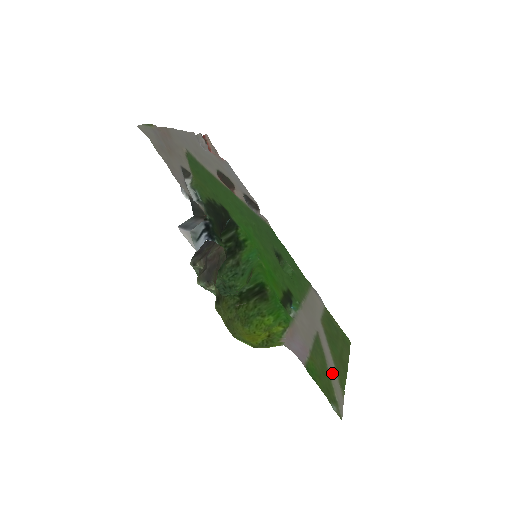
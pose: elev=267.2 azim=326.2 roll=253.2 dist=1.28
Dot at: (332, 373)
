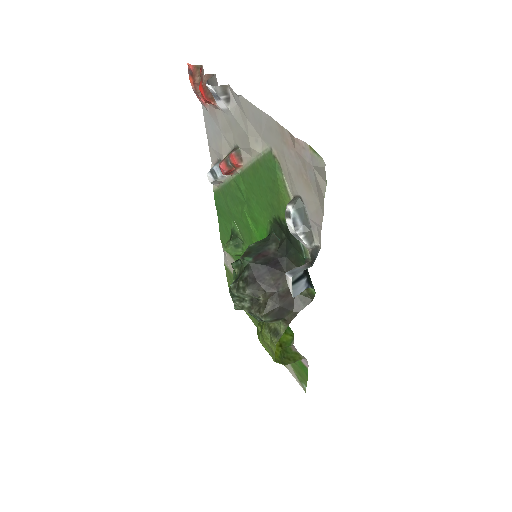
Dot at: occluded
